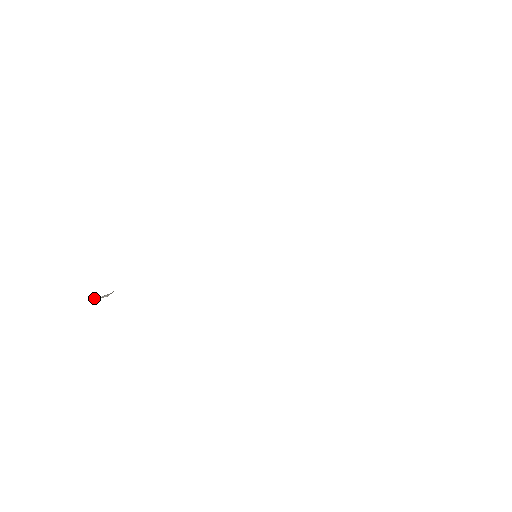
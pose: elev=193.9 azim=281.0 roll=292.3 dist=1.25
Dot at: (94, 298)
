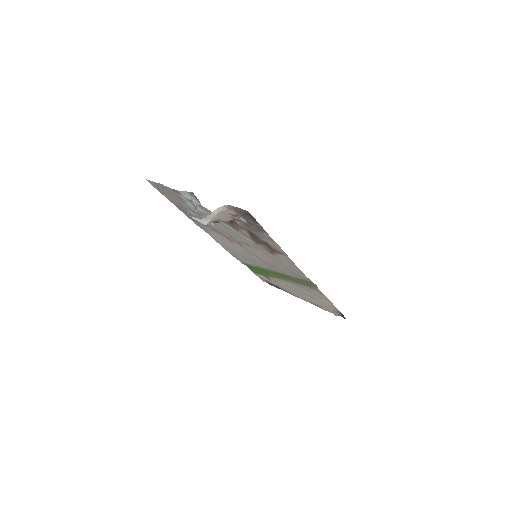
Dot at: (210, 215)
